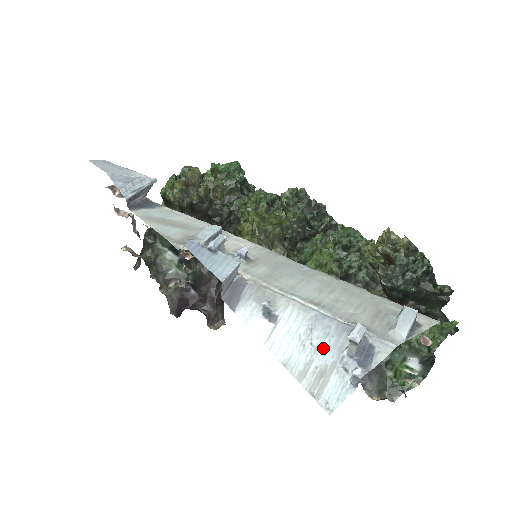
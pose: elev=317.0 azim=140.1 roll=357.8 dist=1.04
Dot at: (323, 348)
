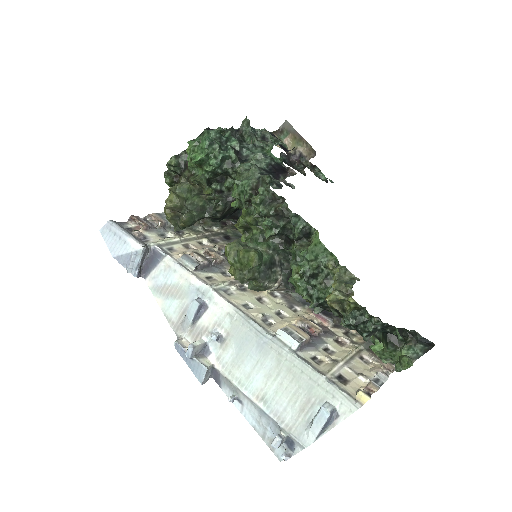
Dot at: (269, 429)
